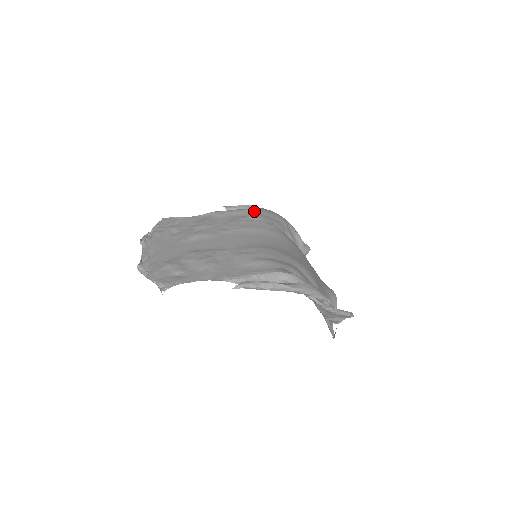
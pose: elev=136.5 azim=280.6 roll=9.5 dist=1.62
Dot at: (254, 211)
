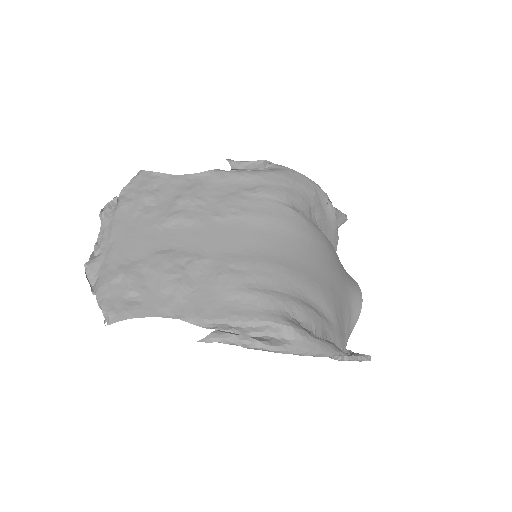
Dot at: (269, 178)
